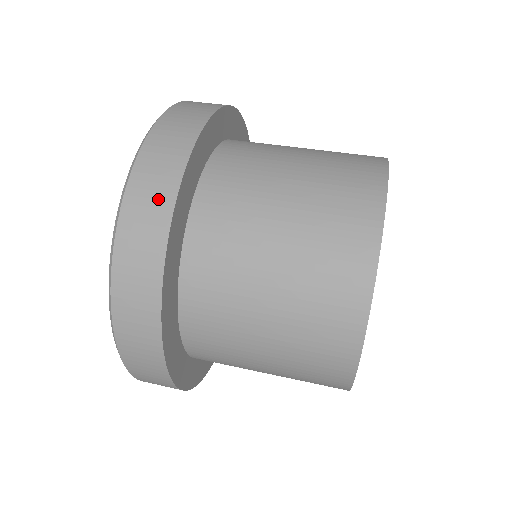
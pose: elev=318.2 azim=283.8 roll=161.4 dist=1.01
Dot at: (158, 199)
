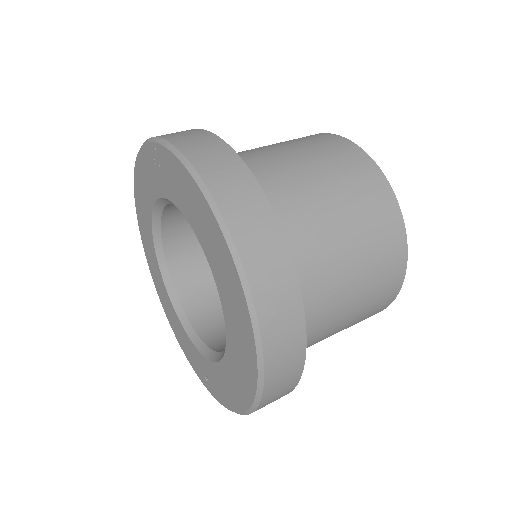
Dot at: (293, 356)
